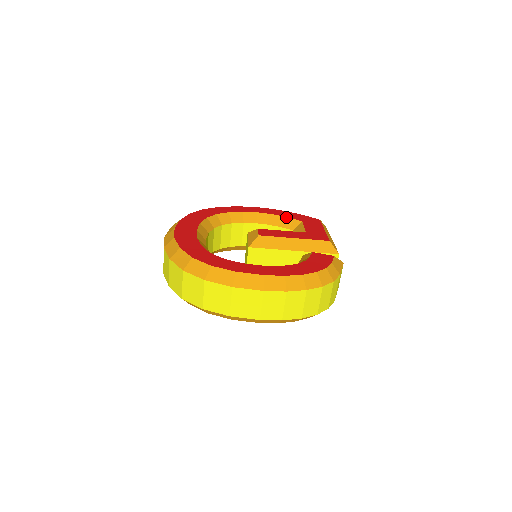
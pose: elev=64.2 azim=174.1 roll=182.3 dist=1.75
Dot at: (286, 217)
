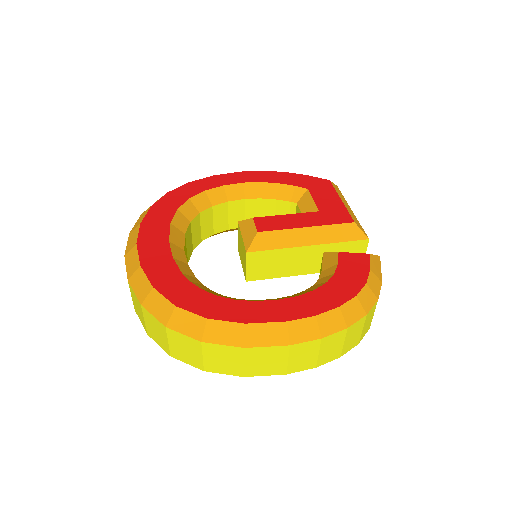
Dot at: (284, 184)
